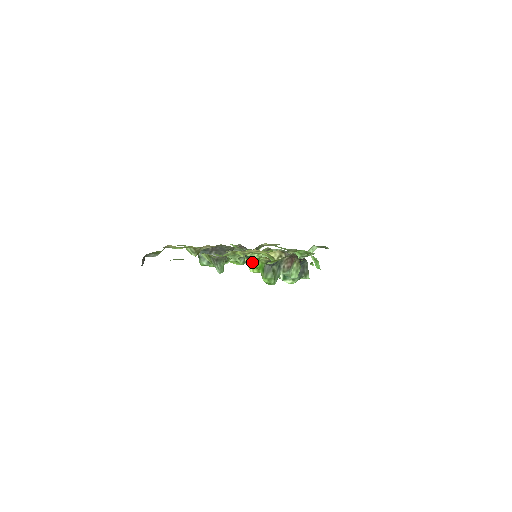
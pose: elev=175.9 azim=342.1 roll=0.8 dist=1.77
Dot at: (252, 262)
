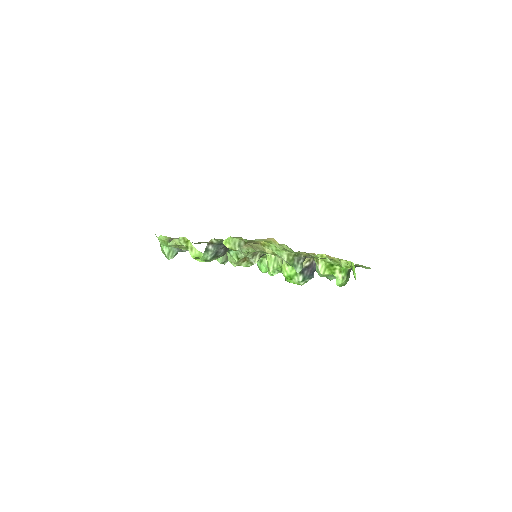
Dot at: occluded
